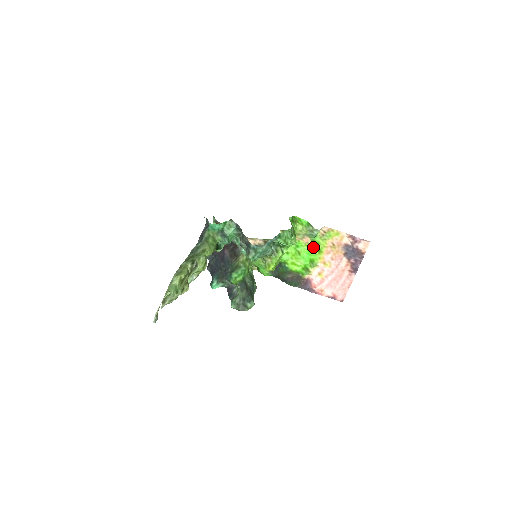
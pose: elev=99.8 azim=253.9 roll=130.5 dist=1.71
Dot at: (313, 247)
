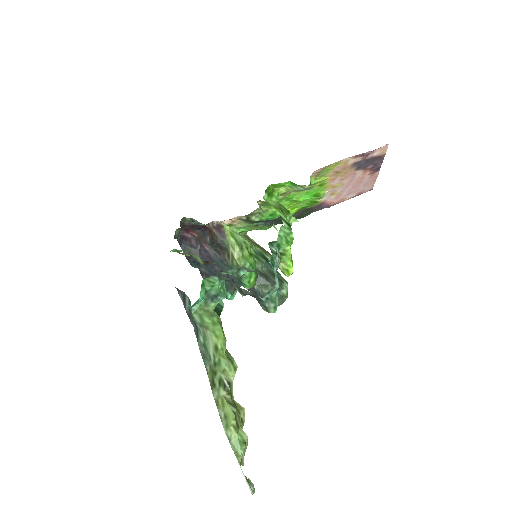
Dot at: occluded
